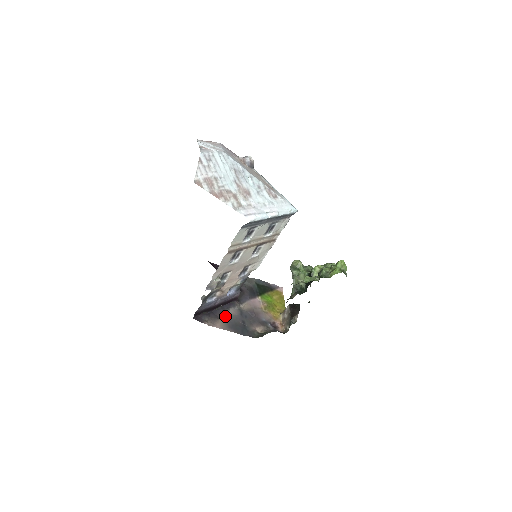
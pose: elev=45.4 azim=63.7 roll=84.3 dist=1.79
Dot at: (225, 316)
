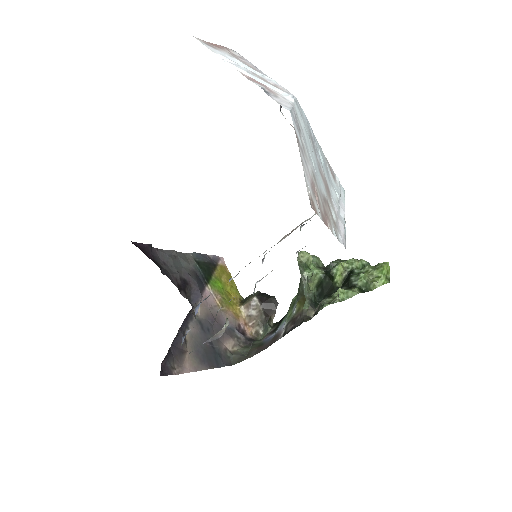
Dot at: (188, 343)
